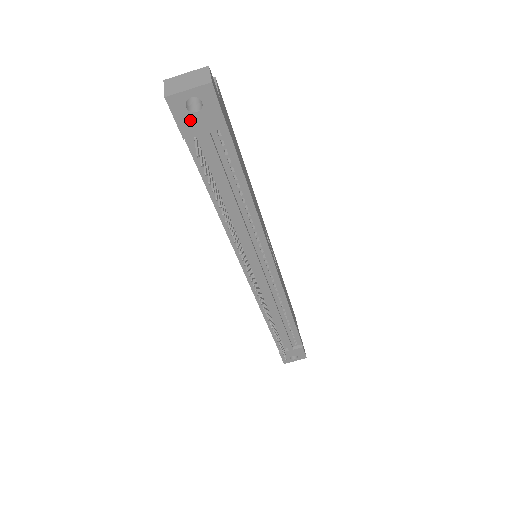
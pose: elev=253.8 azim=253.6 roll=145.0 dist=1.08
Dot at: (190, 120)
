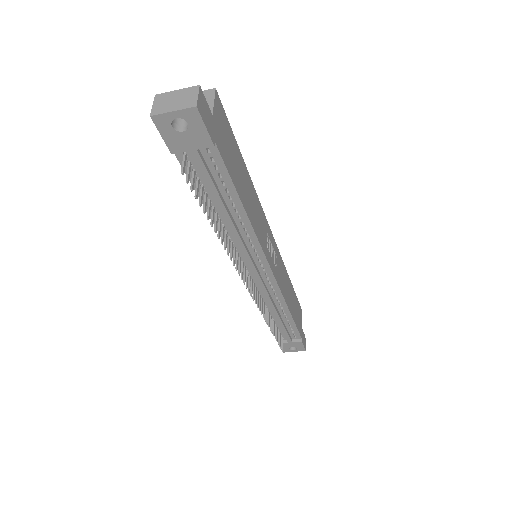
Dot at: (177, 138)
